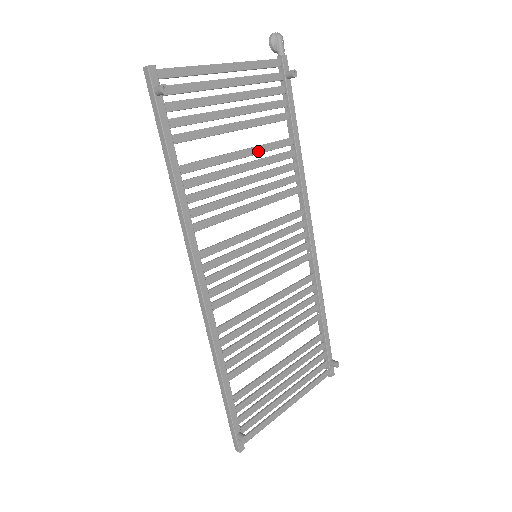
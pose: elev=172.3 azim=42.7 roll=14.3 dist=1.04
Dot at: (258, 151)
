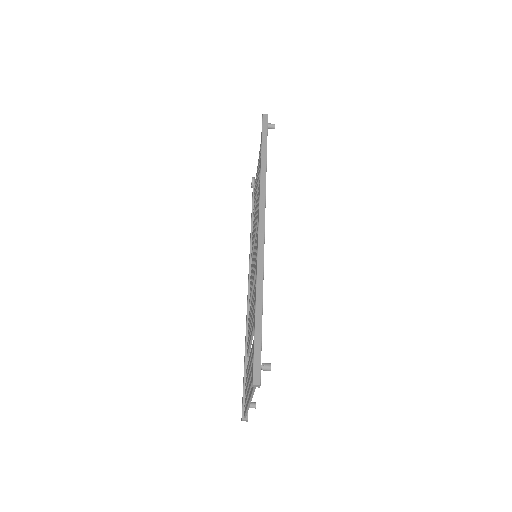
Dot at: occluded
